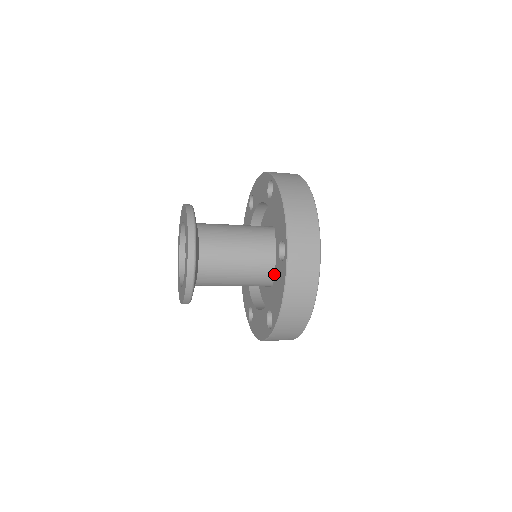
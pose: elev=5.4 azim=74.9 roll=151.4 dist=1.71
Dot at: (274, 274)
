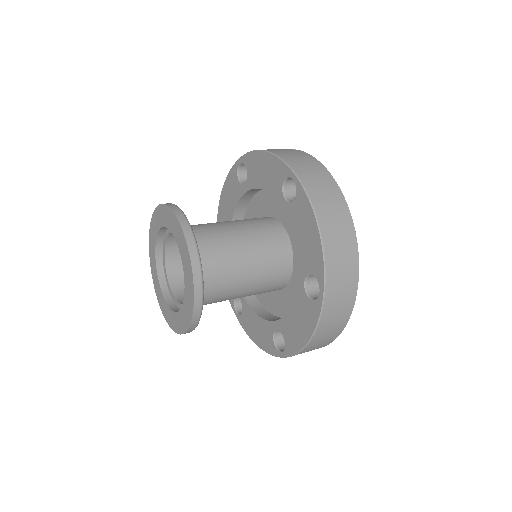
Dot at: (282, 285)
